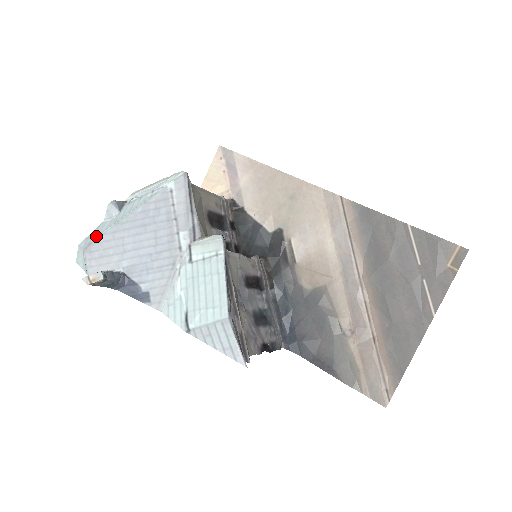
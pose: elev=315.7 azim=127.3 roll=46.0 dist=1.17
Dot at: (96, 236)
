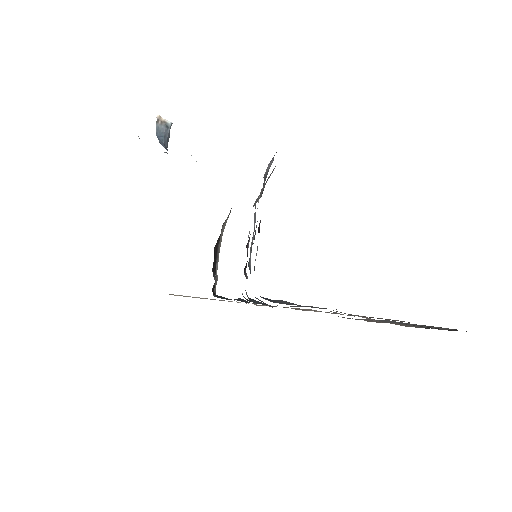
Dot at: occluded
